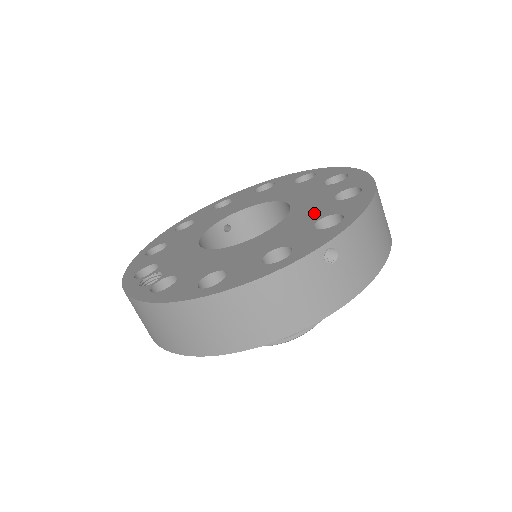
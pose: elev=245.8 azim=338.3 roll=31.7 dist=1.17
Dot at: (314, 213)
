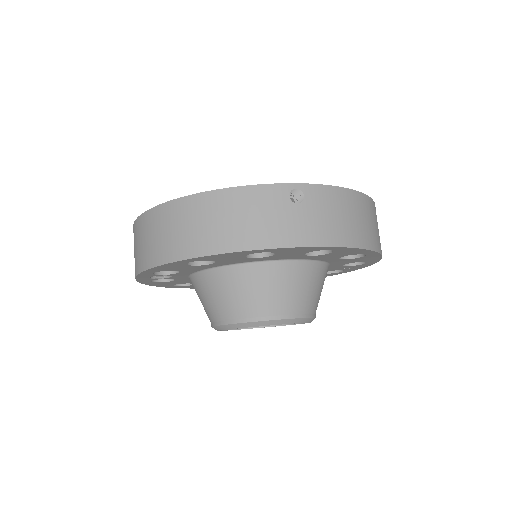
Dot at: occluded
